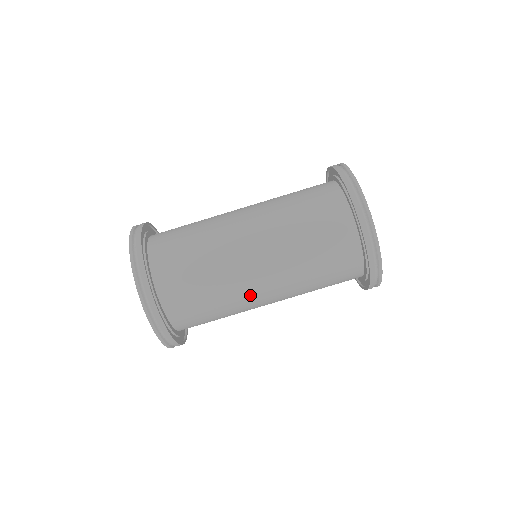
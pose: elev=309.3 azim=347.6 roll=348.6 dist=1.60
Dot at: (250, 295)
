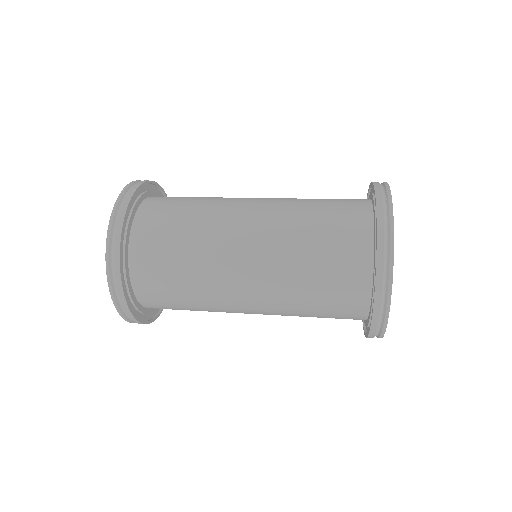
Dot at: (227, 285)
